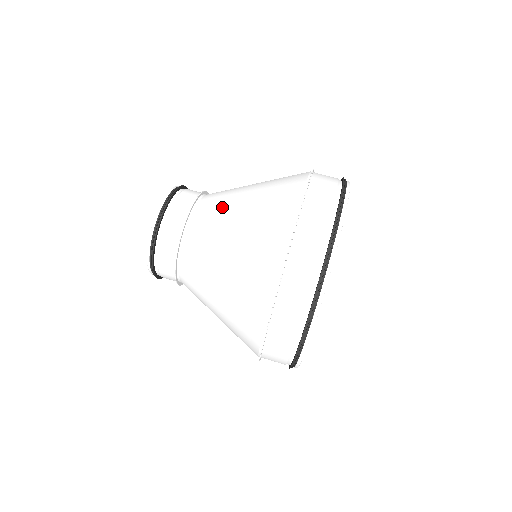
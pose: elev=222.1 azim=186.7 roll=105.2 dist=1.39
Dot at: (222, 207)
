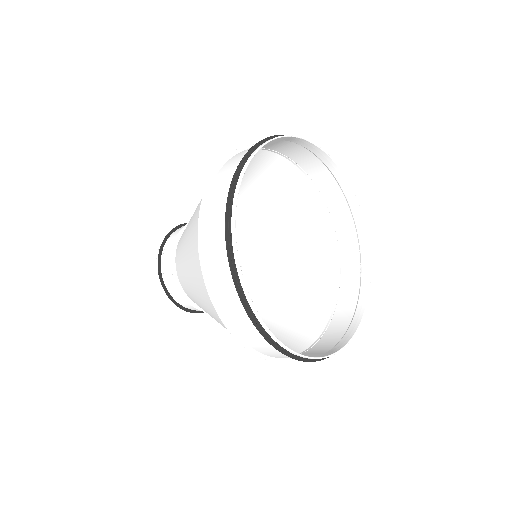
Dot at: (181, 248)
